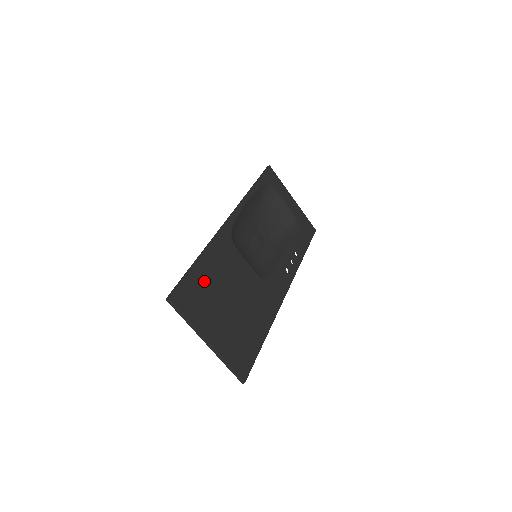
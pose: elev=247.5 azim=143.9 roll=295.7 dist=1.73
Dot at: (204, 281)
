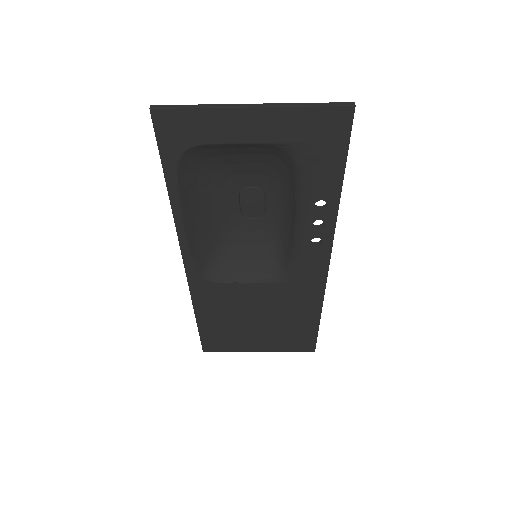
Dot at: (217, 328)
